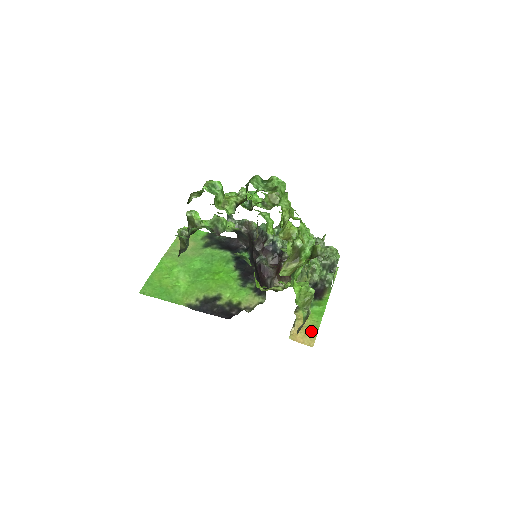
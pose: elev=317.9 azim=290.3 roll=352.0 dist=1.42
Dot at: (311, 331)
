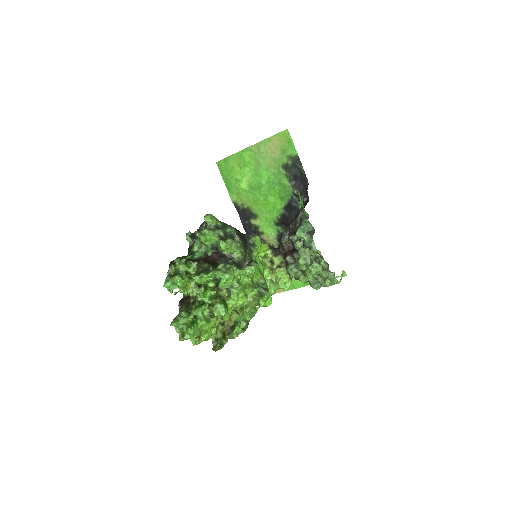
Dot at: occluded
